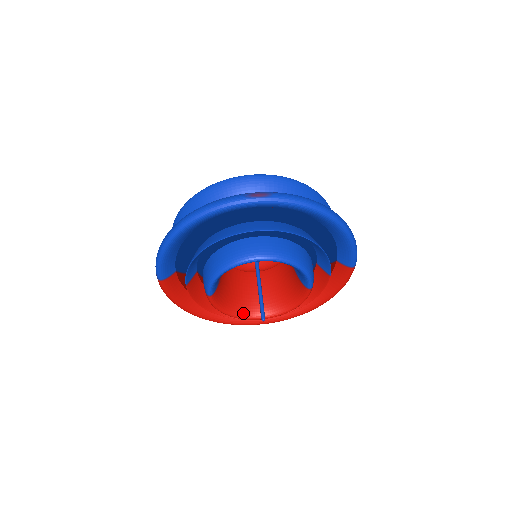
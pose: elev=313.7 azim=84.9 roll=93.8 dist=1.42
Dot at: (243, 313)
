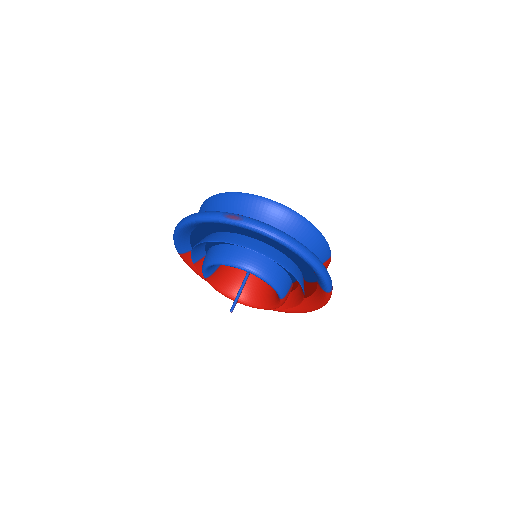
Dot at: occluded
